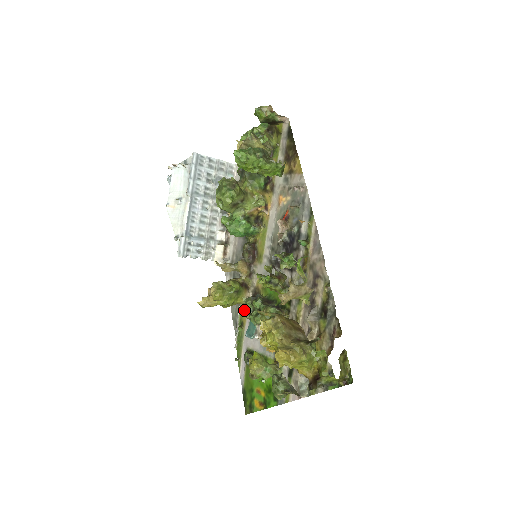
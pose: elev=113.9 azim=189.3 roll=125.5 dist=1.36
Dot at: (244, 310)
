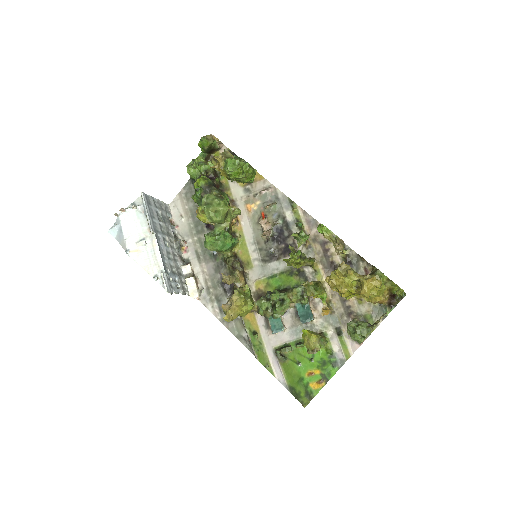
Dot at: (261, 311)
